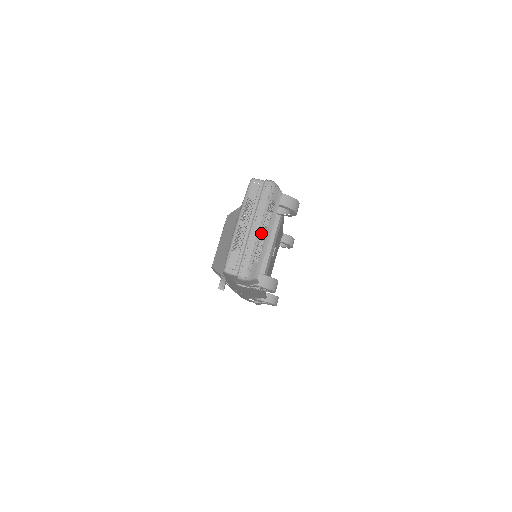
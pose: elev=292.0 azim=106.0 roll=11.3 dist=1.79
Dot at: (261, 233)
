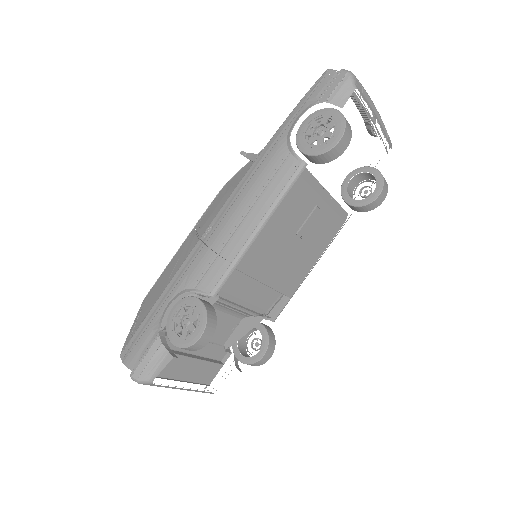
Dot at: occluded
